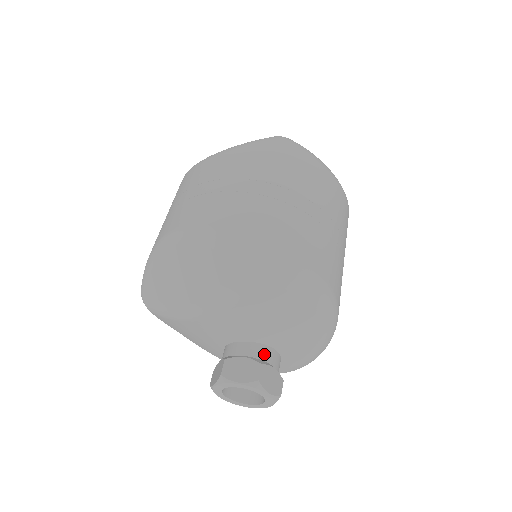
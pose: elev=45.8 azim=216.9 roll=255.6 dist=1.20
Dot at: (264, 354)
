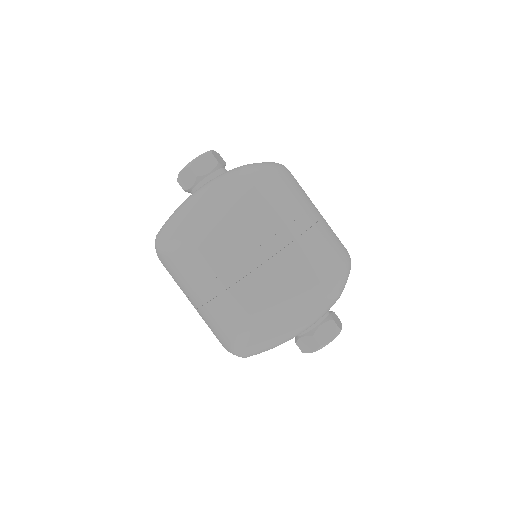
Dot at: occluded
